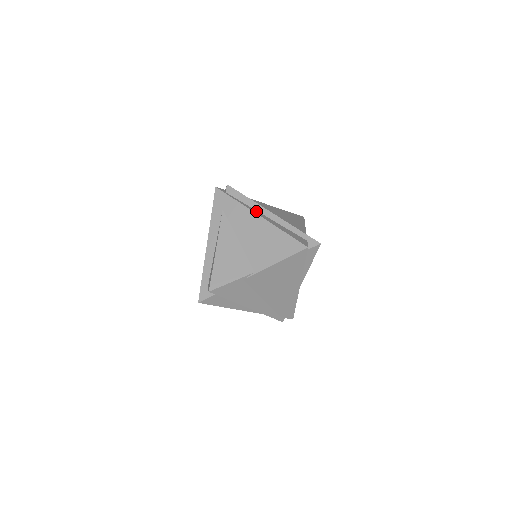
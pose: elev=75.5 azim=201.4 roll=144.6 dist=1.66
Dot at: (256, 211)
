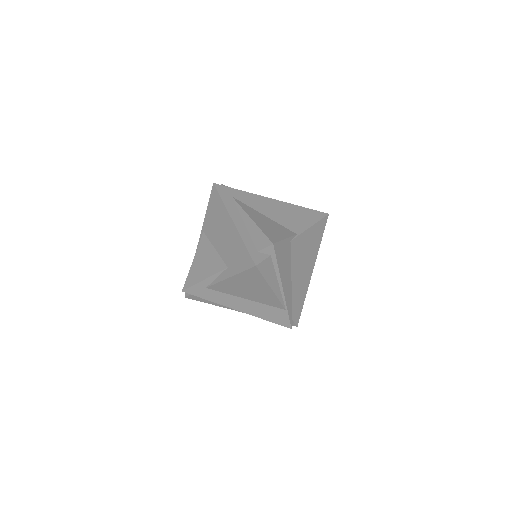
Dot at: occluded
